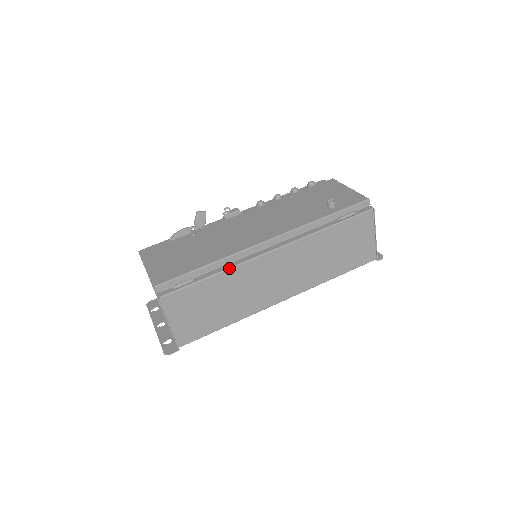
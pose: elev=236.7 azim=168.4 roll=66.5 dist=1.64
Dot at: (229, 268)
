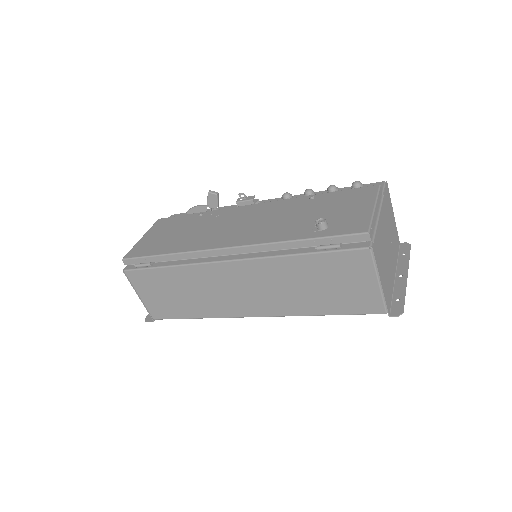
Dot at: (184, 264)
